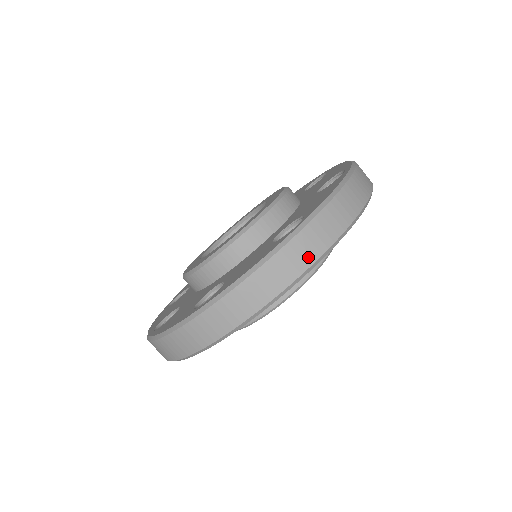
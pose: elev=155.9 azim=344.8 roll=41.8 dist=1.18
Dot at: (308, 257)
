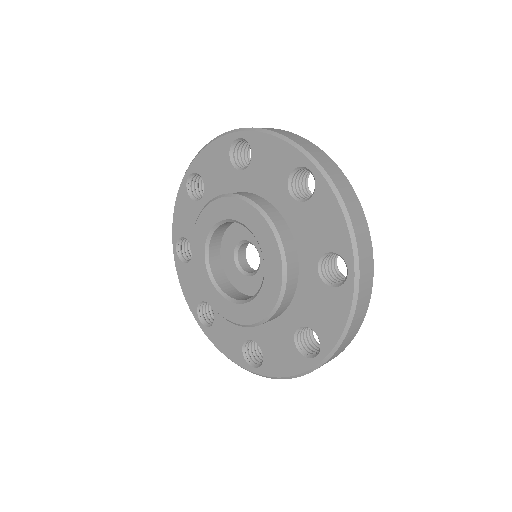
Dot at: (370, 282)
